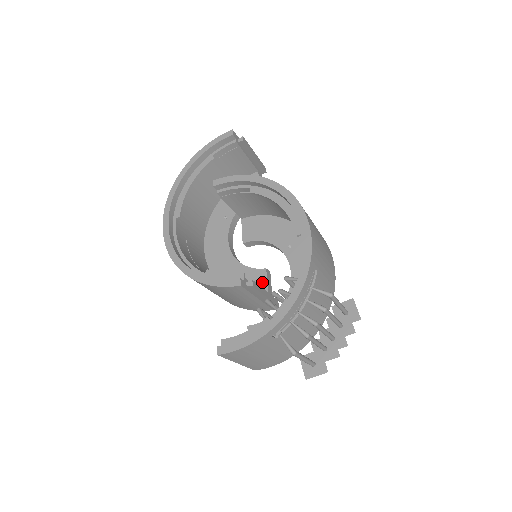
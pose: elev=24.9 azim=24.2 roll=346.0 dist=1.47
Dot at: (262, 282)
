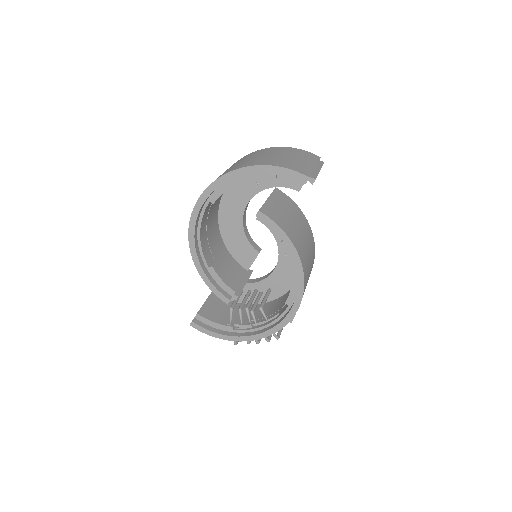
Dot at: (250, 259)
